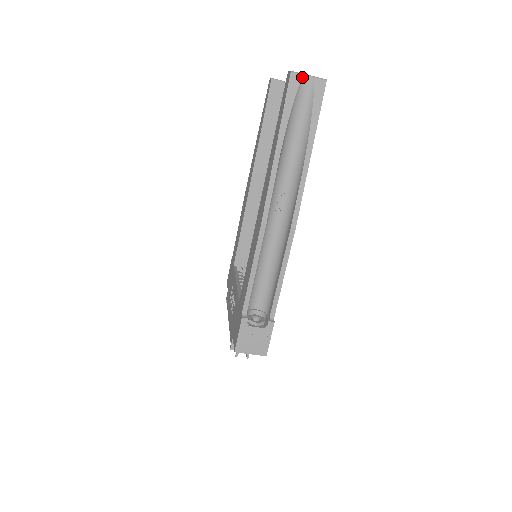
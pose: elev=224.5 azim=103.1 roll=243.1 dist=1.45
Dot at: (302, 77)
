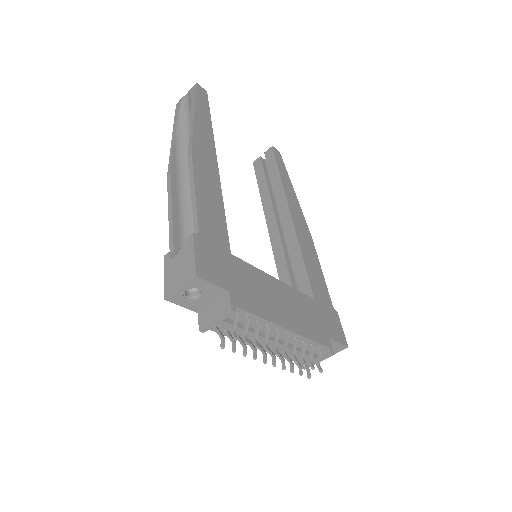
Dot at: (183, 98)
